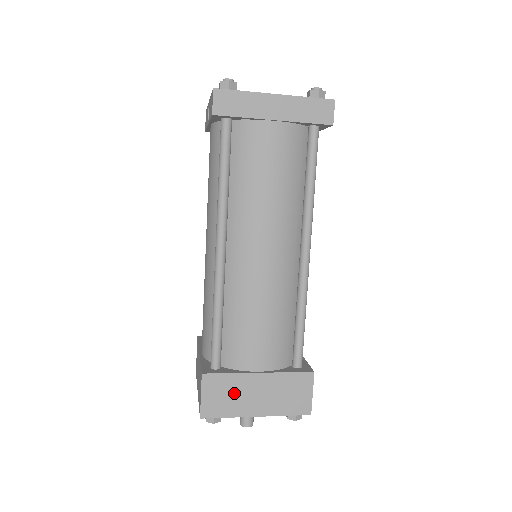
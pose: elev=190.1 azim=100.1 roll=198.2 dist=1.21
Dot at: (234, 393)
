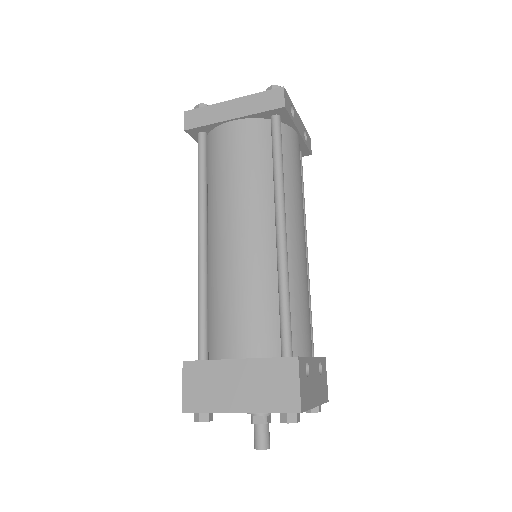
Dot at: (214, 383)
